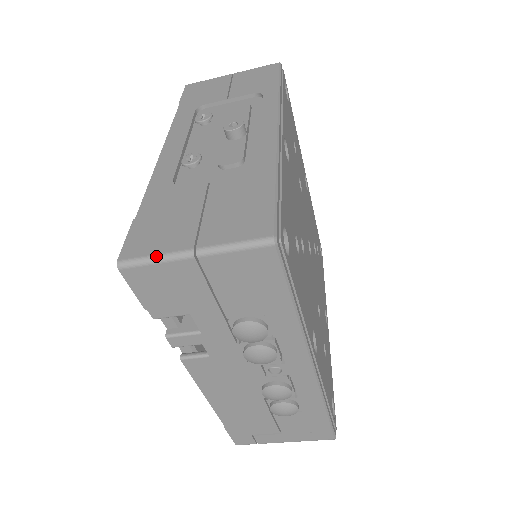
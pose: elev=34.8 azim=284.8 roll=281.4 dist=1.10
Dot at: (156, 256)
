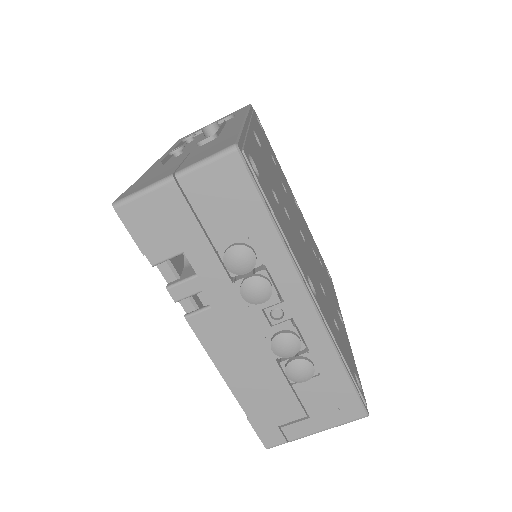
Dot at: (143, 188)
